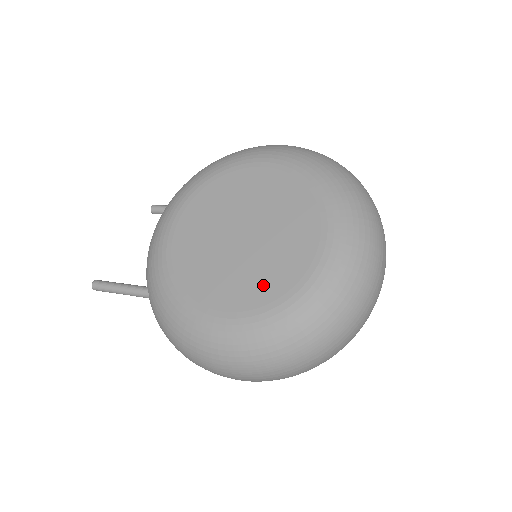
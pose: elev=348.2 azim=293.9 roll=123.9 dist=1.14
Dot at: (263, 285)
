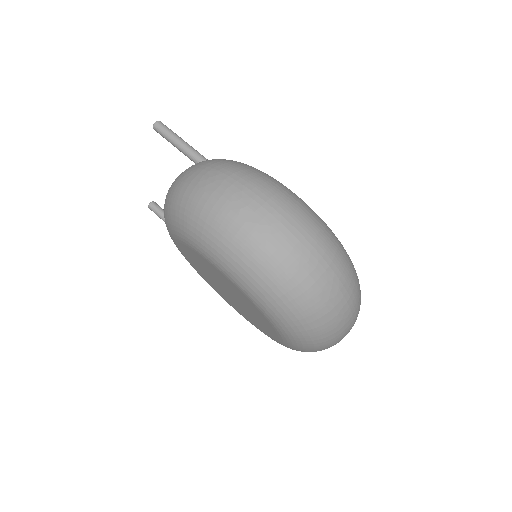
Dot at: (251, 320)
